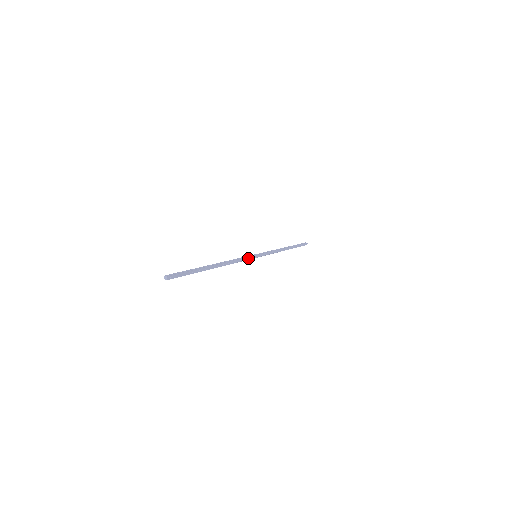
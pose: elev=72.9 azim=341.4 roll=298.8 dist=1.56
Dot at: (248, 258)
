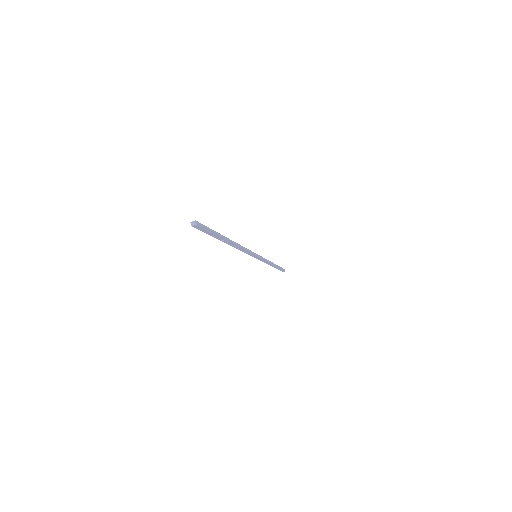
Dot at: (251, 254)
